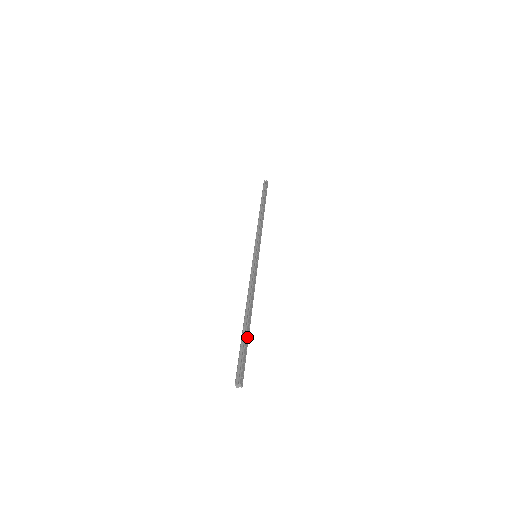
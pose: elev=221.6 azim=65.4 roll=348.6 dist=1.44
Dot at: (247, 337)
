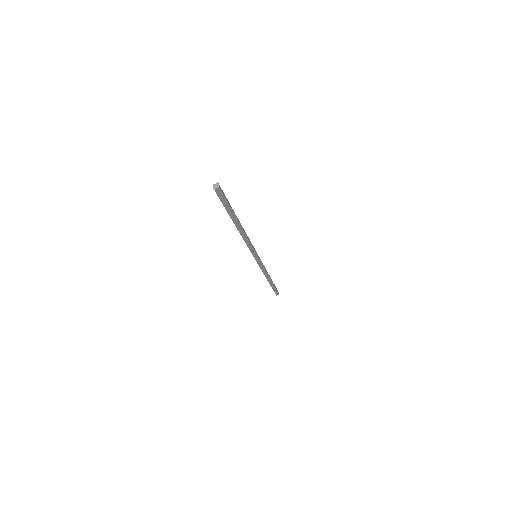
Dot at: (233, 211)
